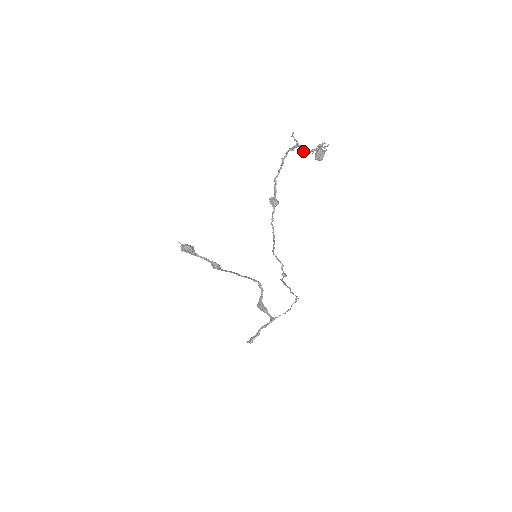
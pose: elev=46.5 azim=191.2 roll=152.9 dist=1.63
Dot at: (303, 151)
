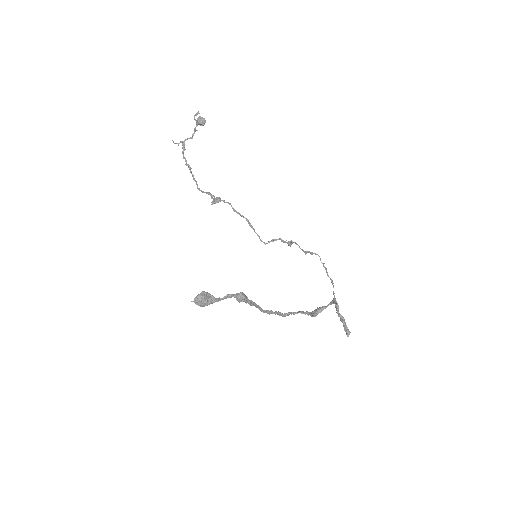
Dot at: (190, 137)
